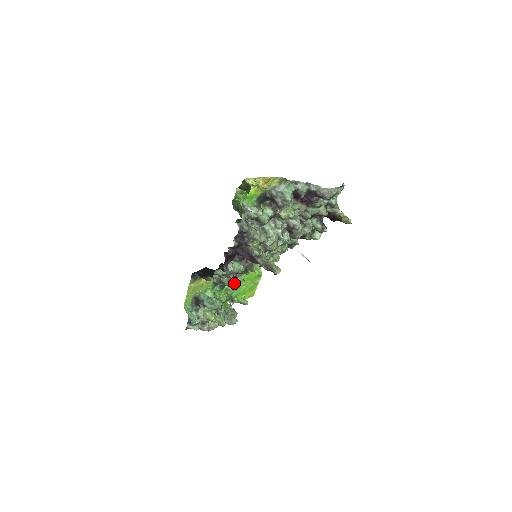
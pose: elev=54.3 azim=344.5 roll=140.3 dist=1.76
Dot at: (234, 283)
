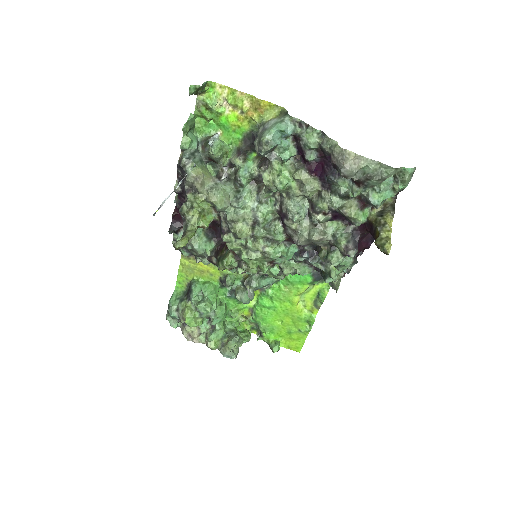
Dot at: (244, 296)
